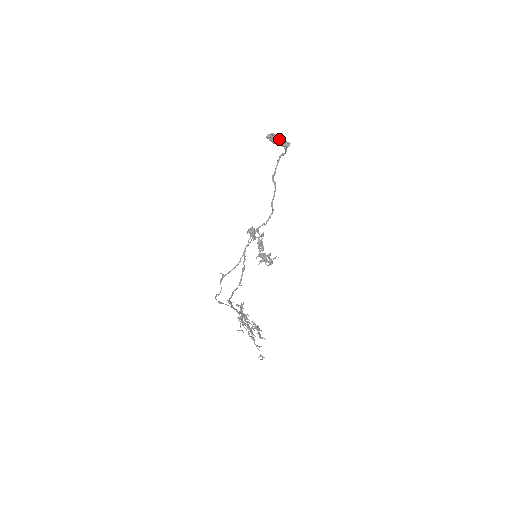
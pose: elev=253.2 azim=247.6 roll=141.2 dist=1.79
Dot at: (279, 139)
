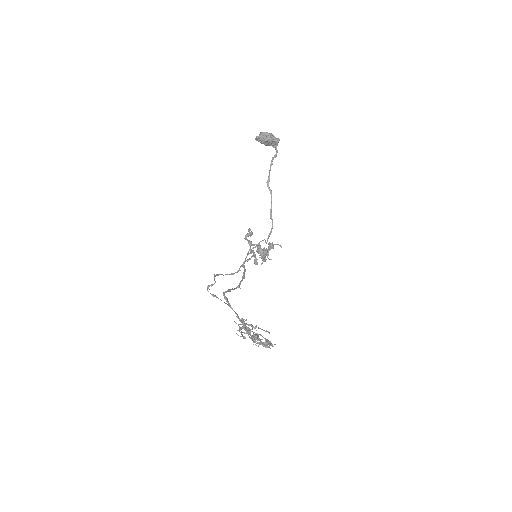
Dot at: (267, 134)
